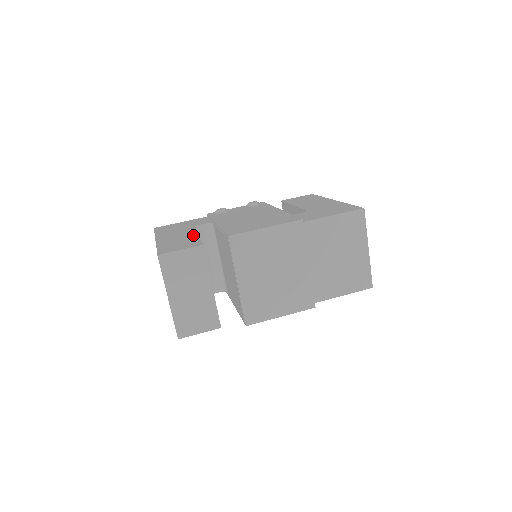
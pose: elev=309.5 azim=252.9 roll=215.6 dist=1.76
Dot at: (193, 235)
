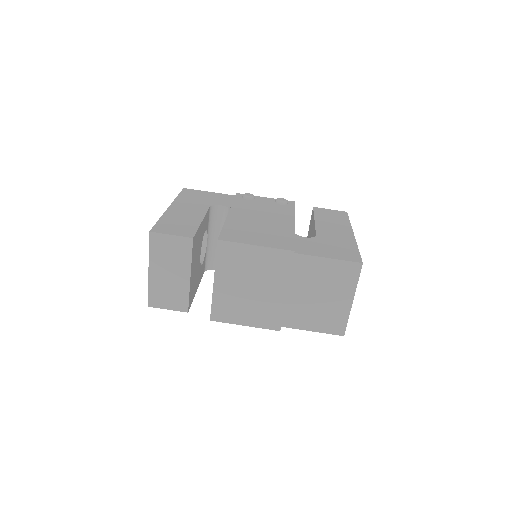
Dot at: (199, 218)
